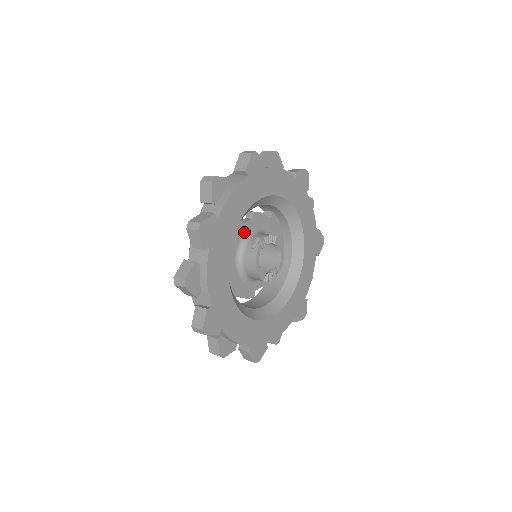
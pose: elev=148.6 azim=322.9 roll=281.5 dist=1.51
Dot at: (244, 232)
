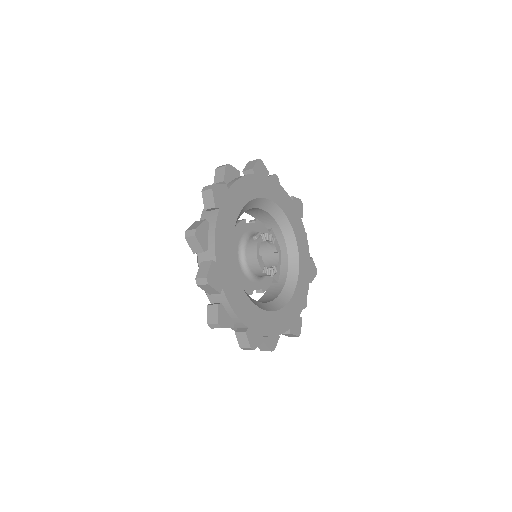
Dot at: (247, 230)
